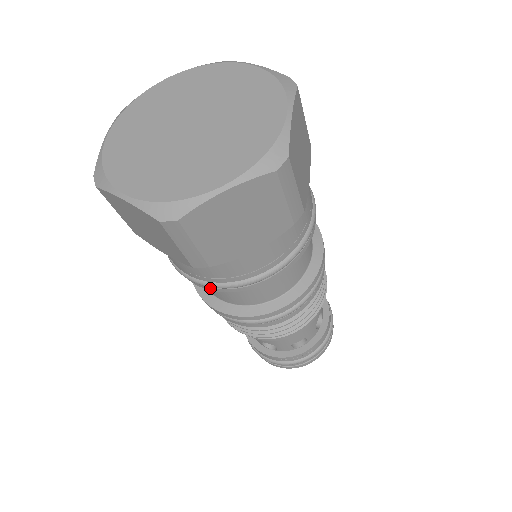
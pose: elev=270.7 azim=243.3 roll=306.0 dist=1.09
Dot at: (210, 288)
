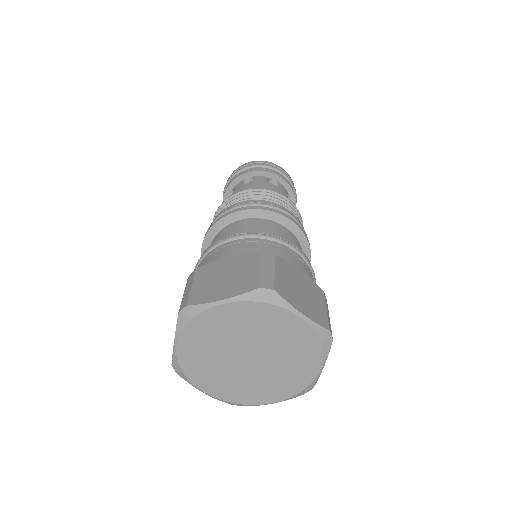
Dot at: occluded
